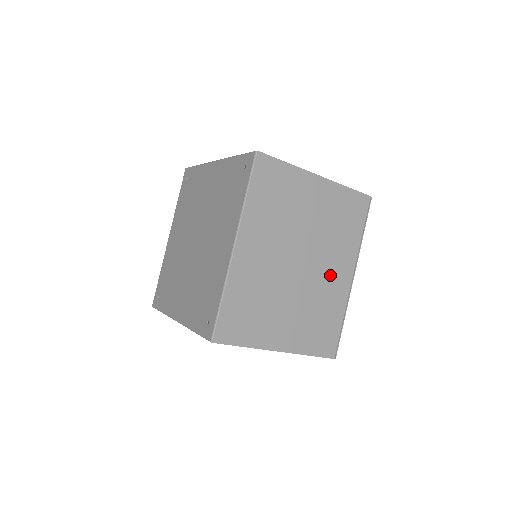
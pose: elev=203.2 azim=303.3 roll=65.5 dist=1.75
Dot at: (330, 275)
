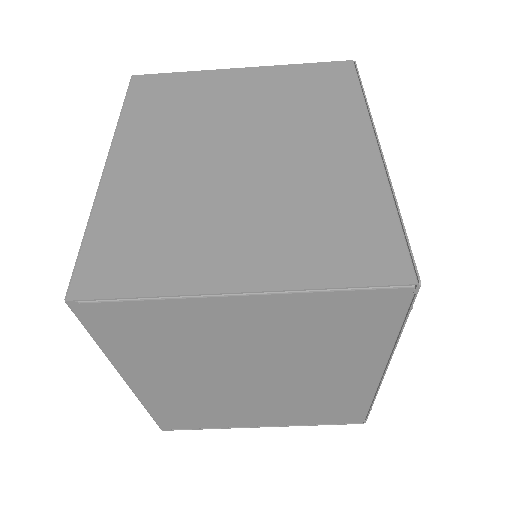
Dot at: (319, 155)
